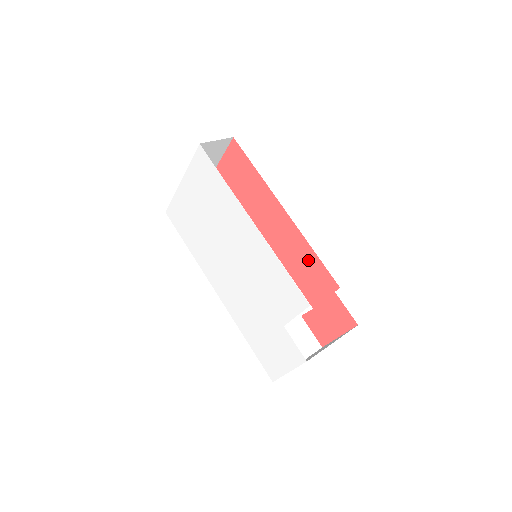
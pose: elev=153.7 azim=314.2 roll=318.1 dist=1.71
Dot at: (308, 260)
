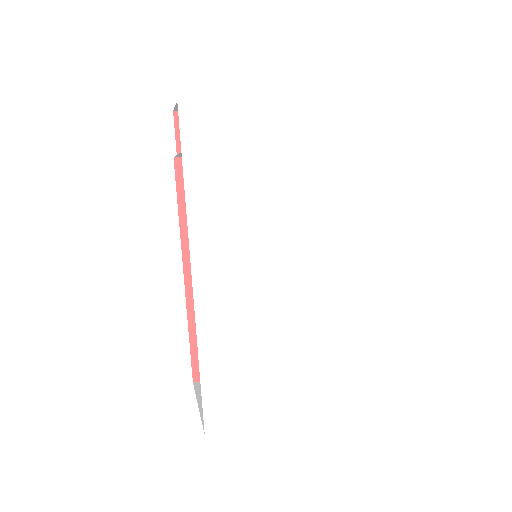
Dot at: occluded
